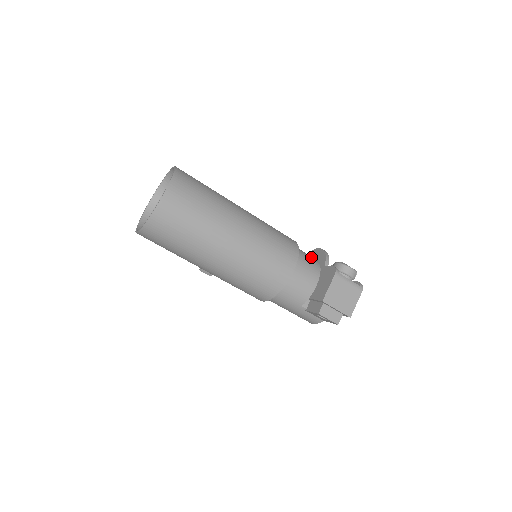
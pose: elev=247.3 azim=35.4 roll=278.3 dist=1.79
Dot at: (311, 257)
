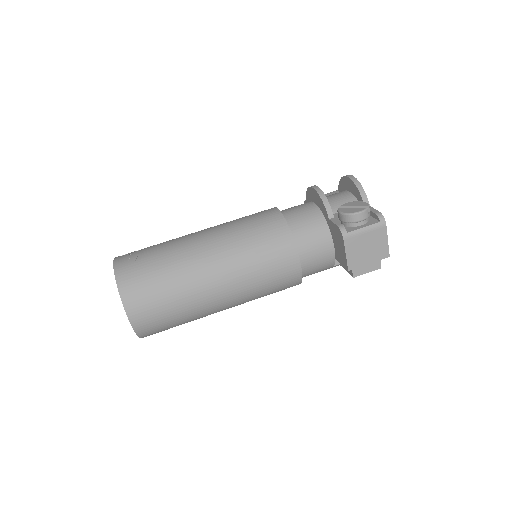
Dot at: (310, 215)
